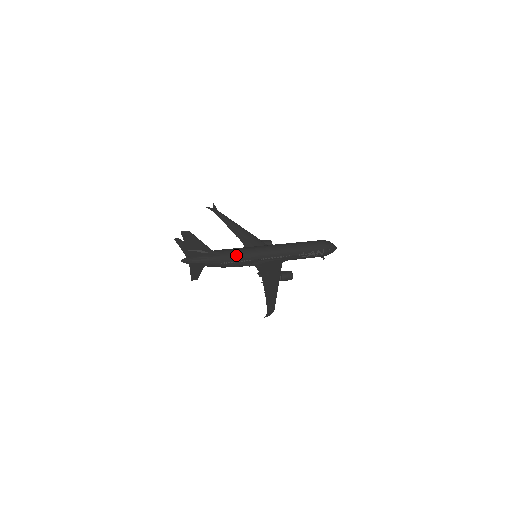
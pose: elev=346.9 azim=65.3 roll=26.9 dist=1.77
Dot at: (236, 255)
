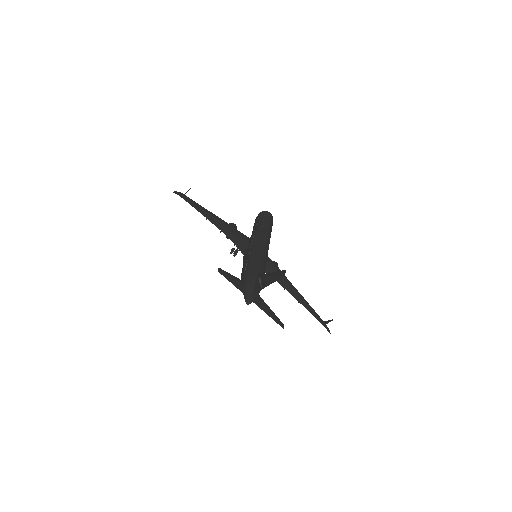
Dot at: occluded
